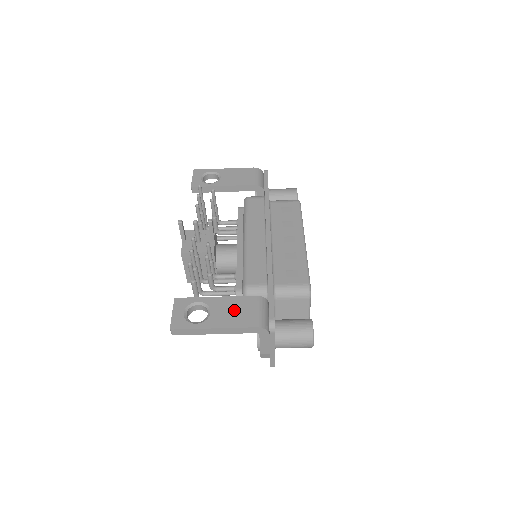
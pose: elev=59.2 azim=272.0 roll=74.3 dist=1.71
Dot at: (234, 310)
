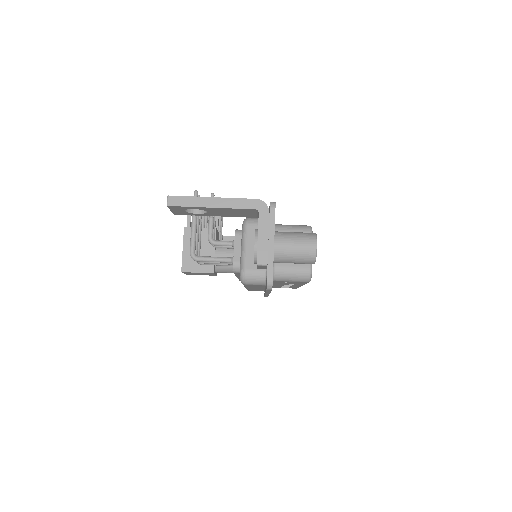
Dot at: occluded
